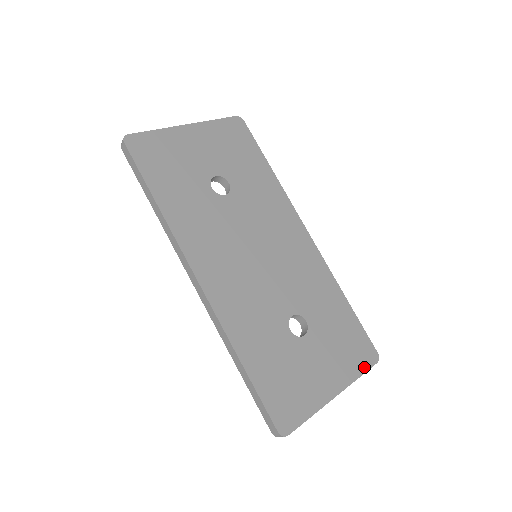
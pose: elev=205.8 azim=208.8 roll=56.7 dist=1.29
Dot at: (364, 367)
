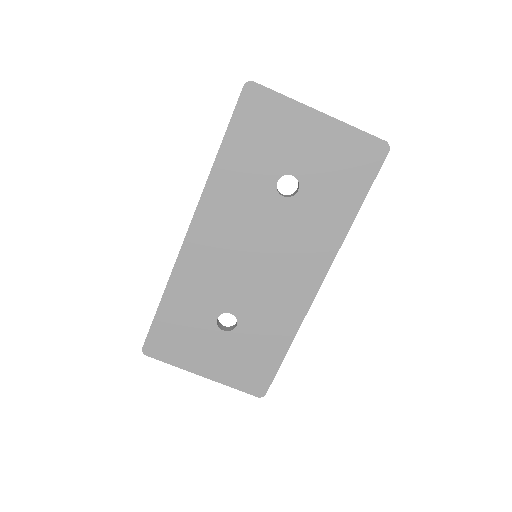
Dot at: (243, 388)
